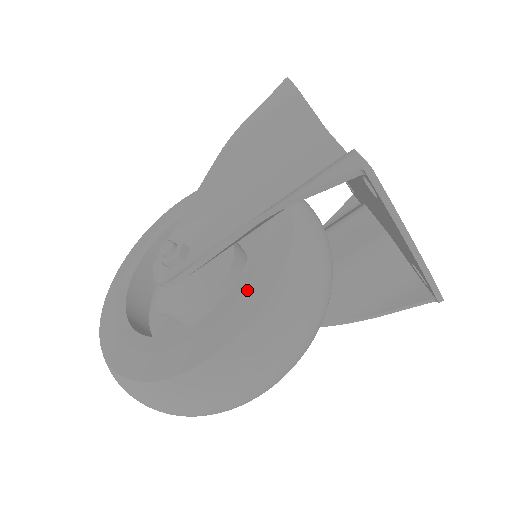
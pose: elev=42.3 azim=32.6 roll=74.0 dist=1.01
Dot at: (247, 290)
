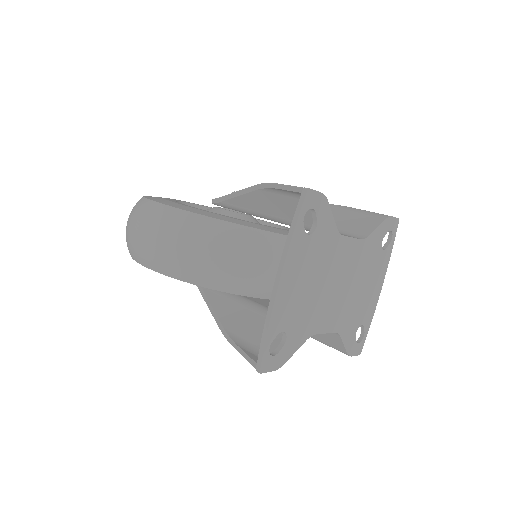
Dot at: (215, 214)
